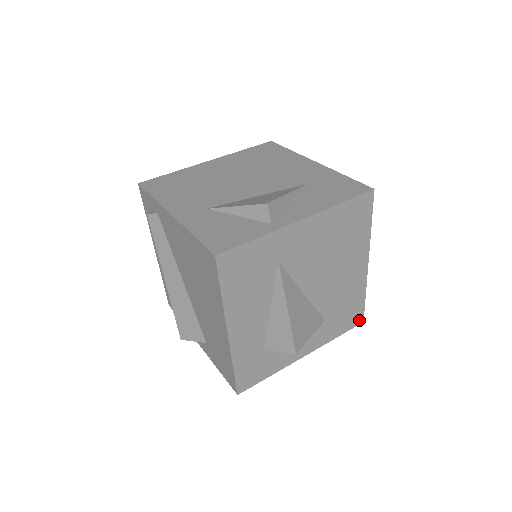
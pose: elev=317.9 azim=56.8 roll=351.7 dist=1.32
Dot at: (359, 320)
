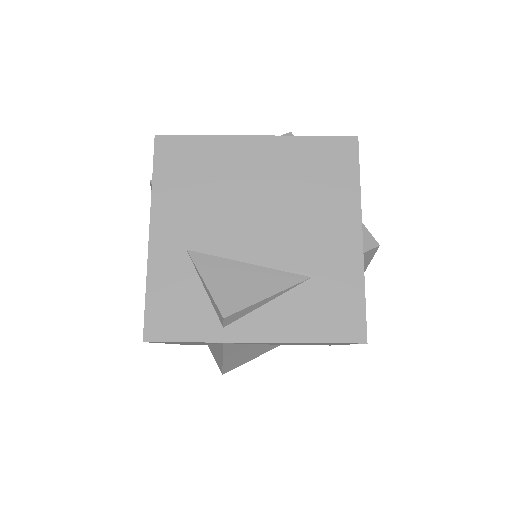
Dot at: occluded
